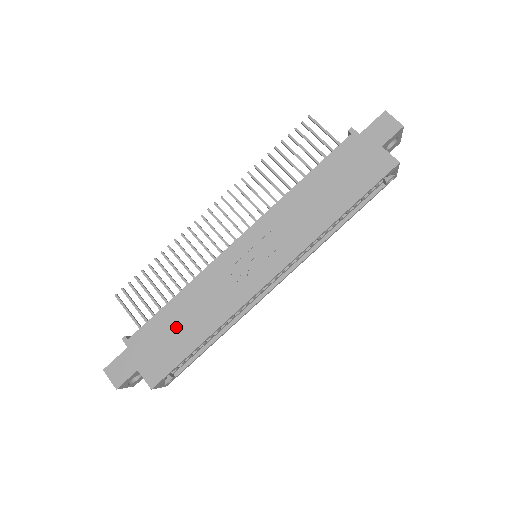
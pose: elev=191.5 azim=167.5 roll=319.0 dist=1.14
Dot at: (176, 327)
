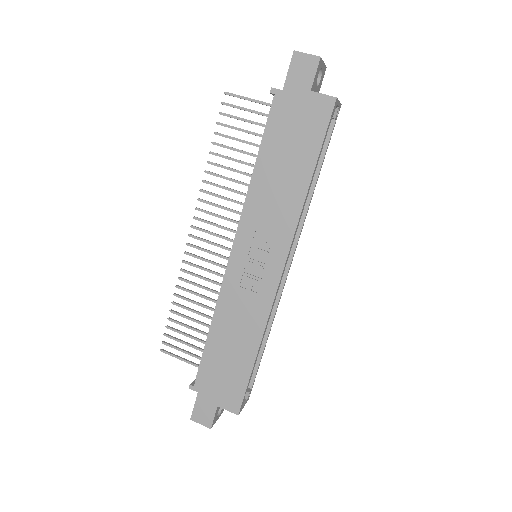
Dot at: (226, 357)
